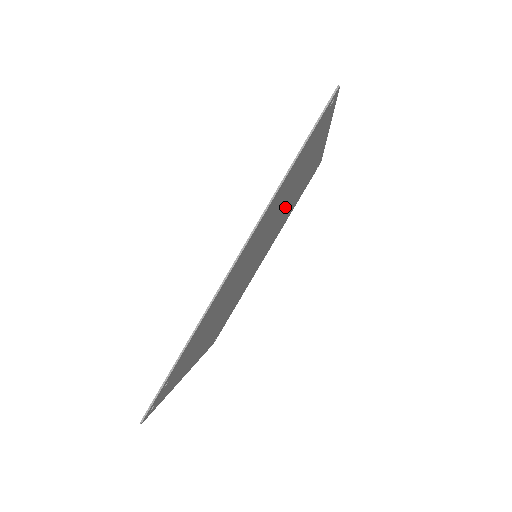
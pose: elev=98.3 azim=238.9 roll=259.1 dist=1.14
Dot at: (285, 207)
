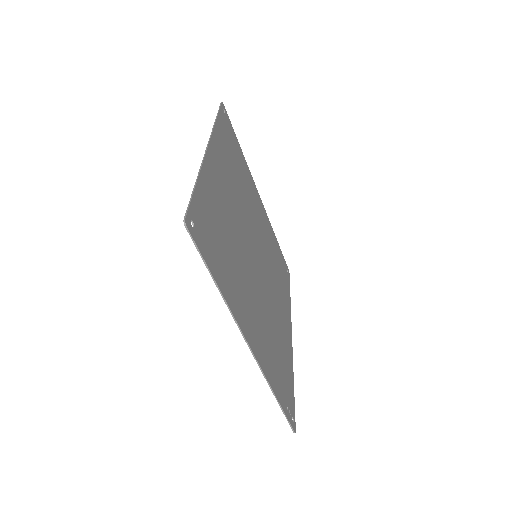
Dot at: (238, 214)
